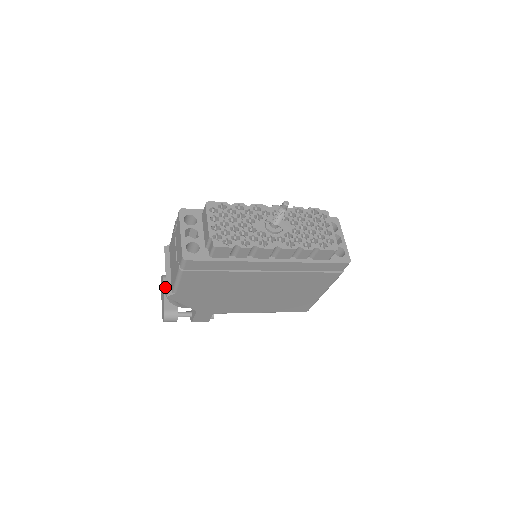
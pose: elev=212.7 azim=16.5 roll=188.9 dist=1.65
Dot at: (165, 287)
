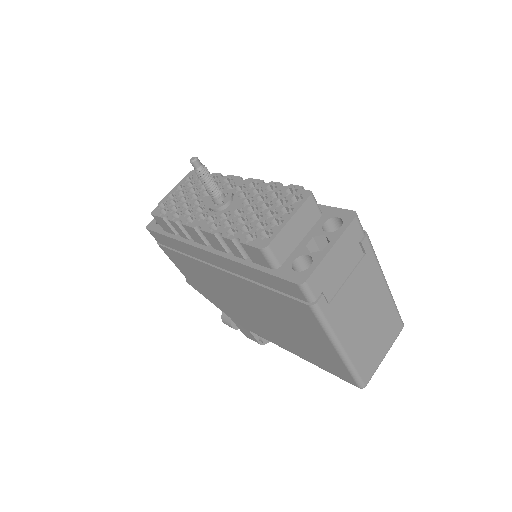
Dot at: occluded
